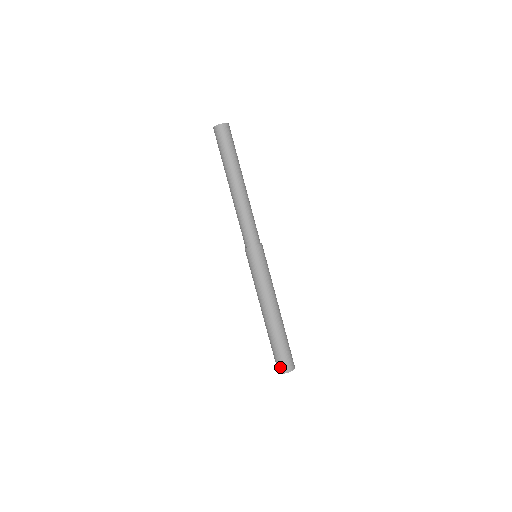
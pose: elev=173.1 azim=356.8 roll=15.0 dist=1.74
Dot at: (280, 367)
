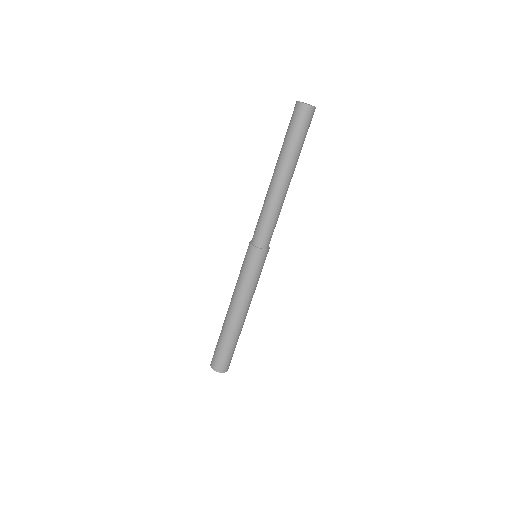
Dot at: (218, 366)
